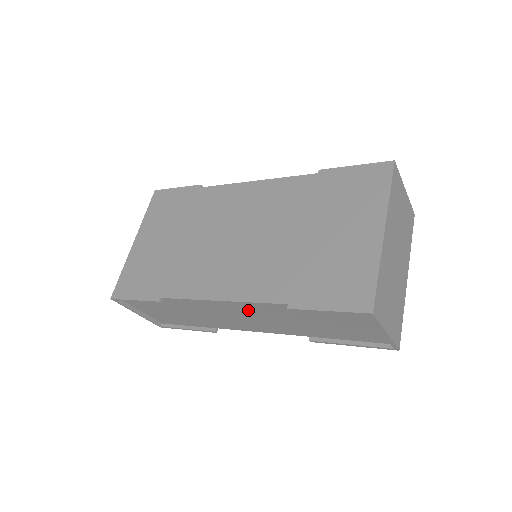
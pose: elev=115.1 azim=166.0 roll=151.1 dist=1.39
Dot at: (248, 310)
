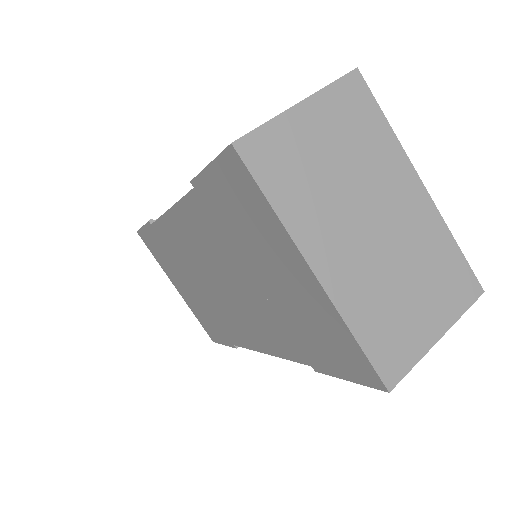
Dot at: occluded
